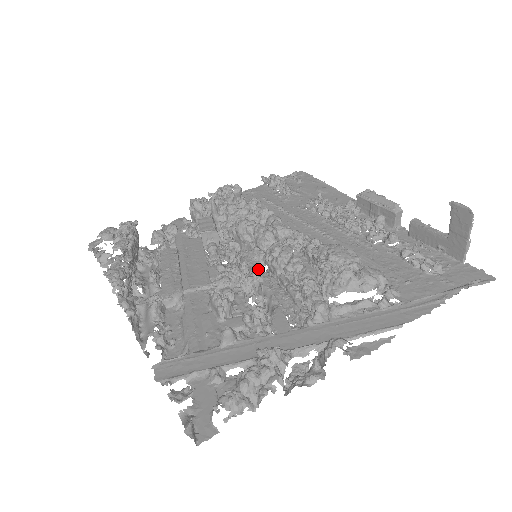
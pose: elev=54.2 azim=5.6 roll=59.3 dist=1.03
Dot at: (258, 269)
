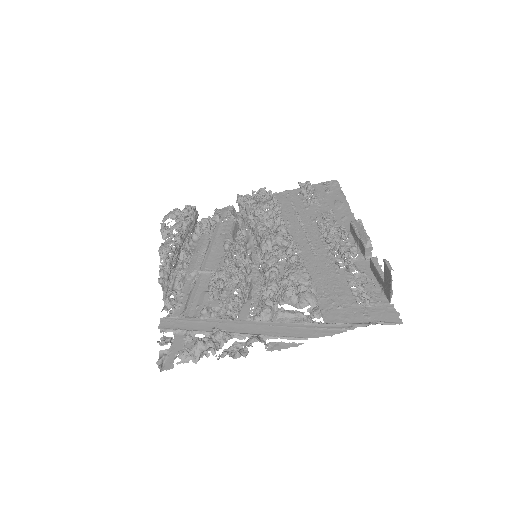
Dot at: (255, 265)
